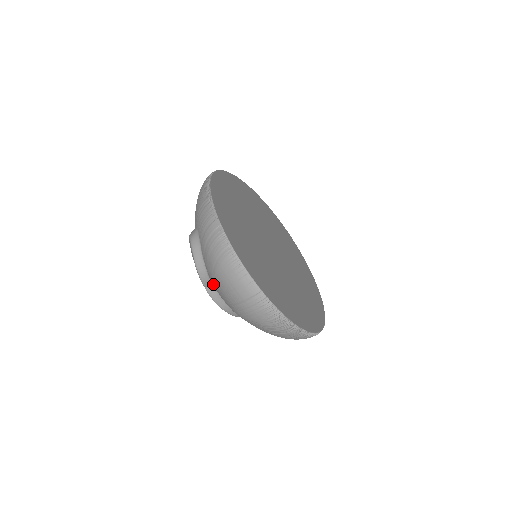
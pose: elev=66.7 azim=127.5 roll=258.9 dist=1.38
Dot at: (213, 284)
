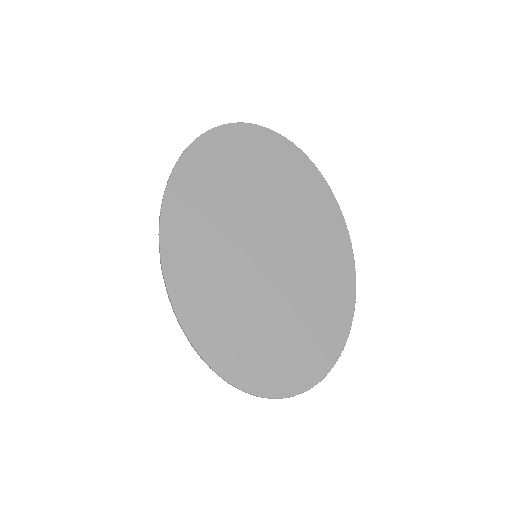
Dot at: occluded
